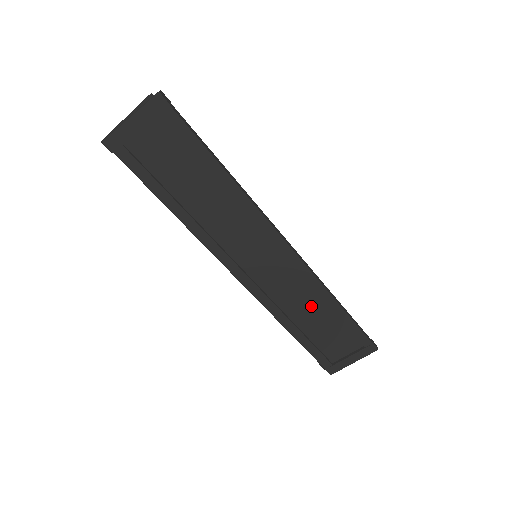
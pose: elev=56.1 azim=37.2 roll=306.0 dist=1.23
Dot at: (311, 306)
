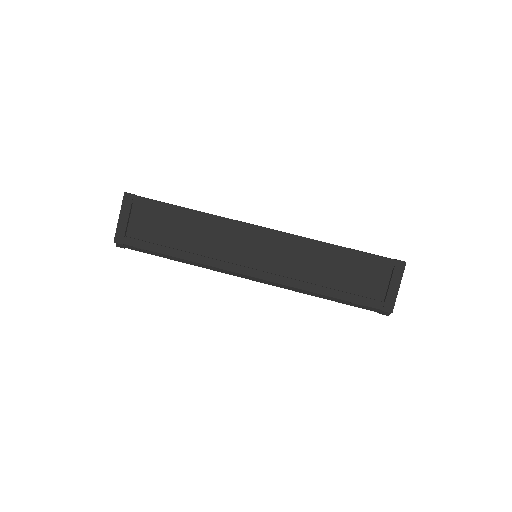
Dot at: (320, 262)
